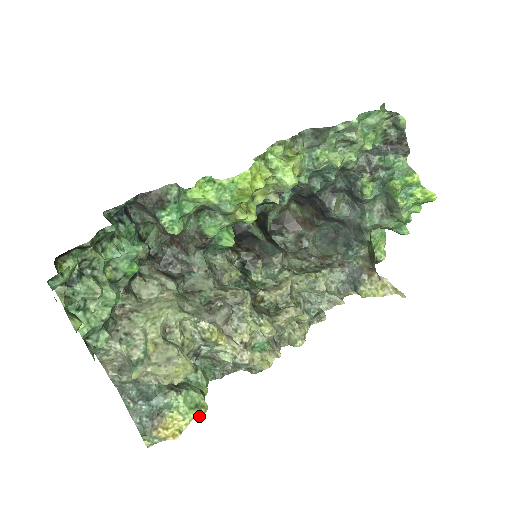
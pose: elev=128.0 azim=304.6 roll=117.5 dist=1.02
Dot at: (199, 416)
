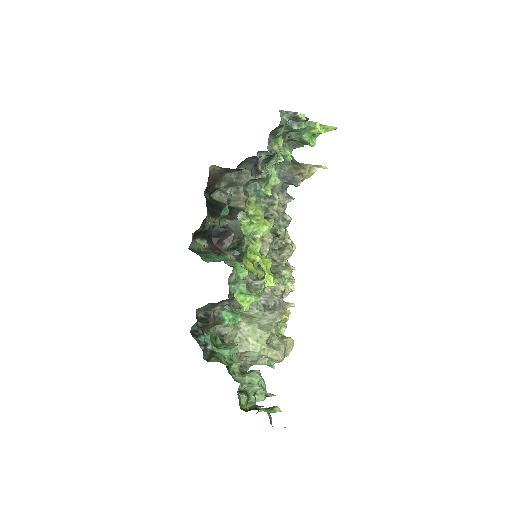
Dot at: occluded
